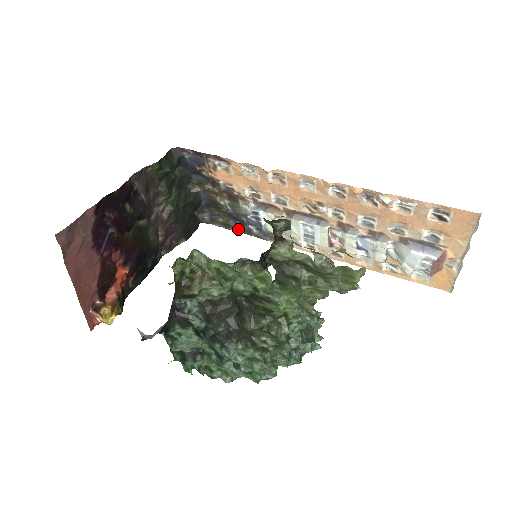
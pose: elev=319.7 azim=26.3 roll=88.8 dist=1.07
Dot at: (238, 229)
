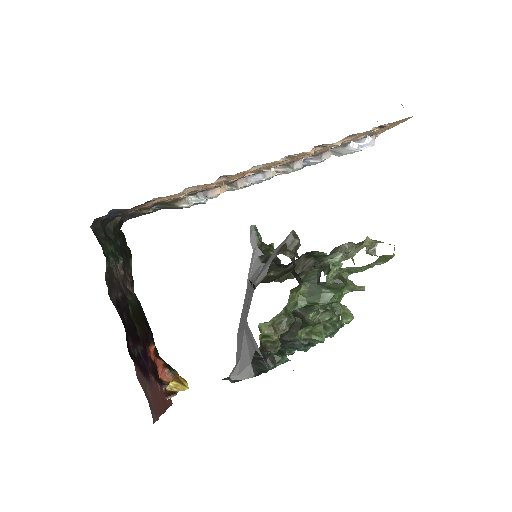
Dot at: occluded
